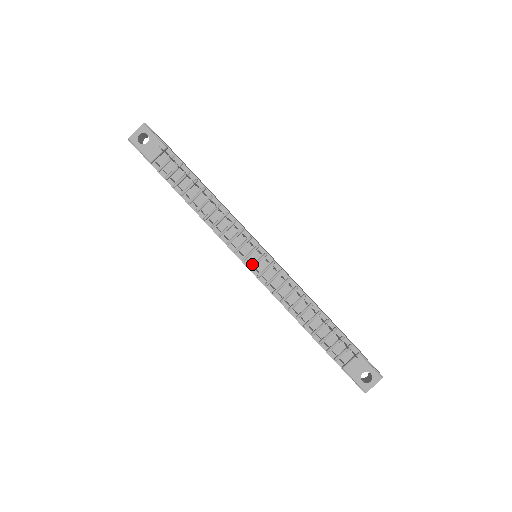
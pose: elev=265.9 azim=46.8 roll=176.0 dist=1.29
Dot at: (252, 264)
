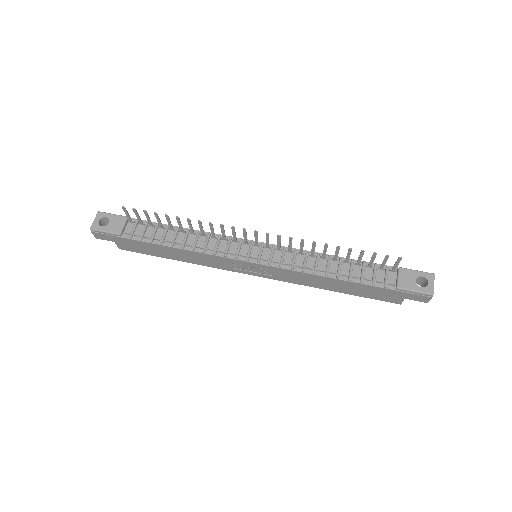
Dot at: (257, 258)
